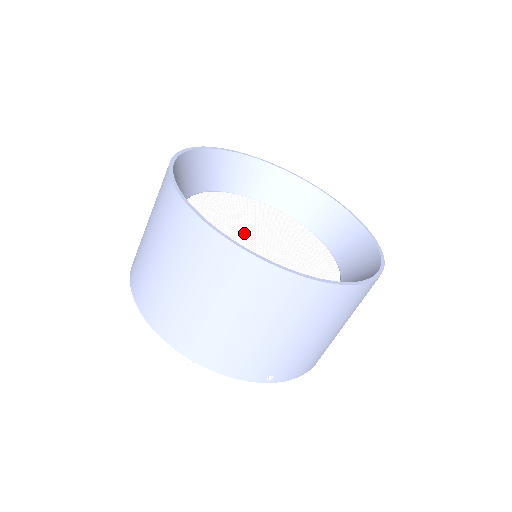
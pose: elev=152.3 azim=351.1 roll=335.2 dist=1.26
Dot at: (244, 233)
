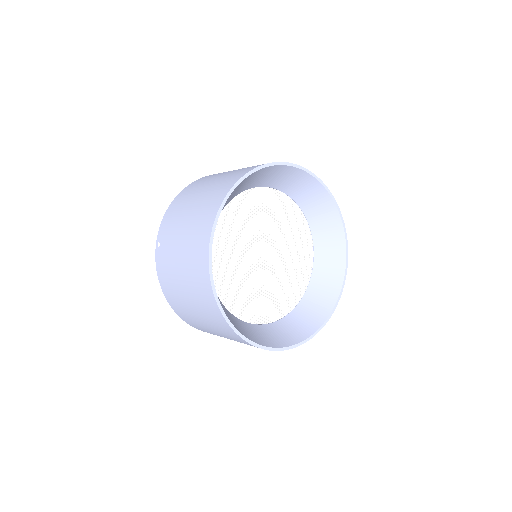
Dot at: (252, 259)
